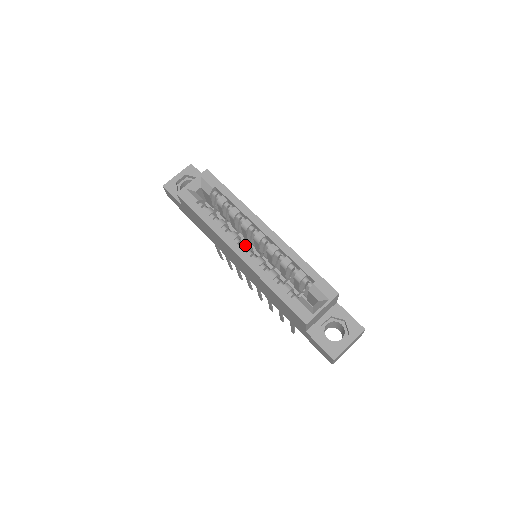
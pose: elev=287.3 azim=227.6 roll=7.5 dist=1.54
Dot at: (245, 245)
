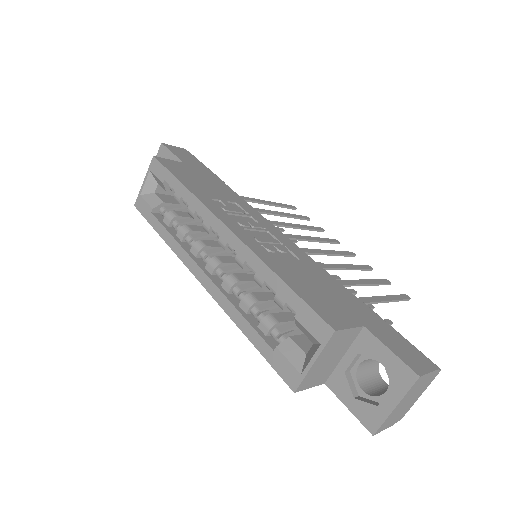
Dot at: (209, 262)
